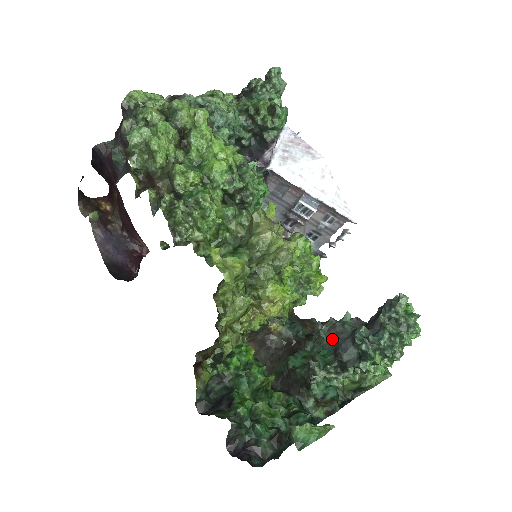
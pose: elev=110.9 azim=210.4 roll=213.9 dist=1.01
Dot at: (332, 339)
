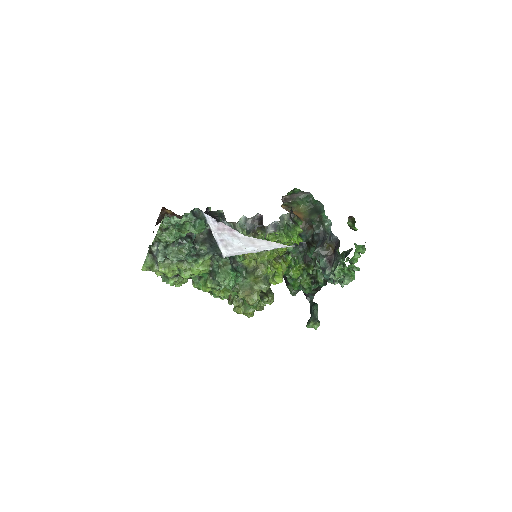
Dot at: occluded
